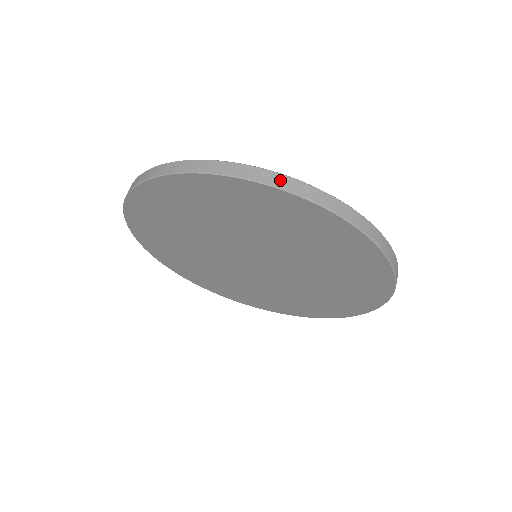
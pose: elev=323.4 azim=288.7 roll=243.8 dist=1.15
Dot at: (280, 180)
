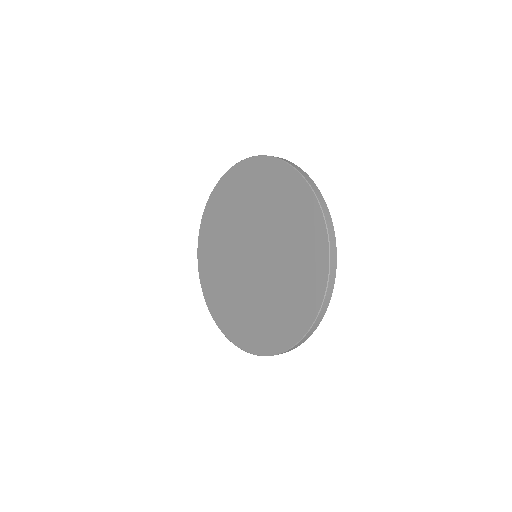
Dot at: (286, 160)
